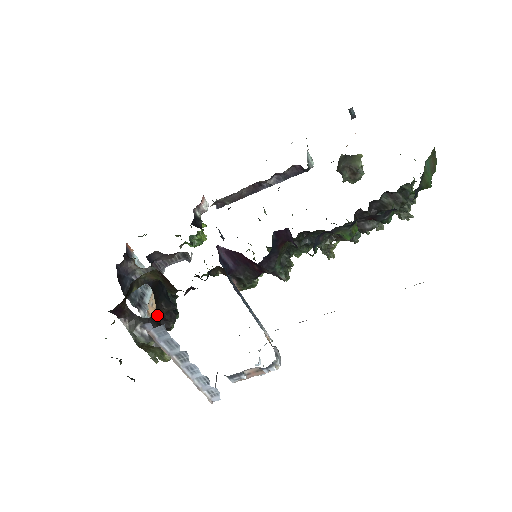
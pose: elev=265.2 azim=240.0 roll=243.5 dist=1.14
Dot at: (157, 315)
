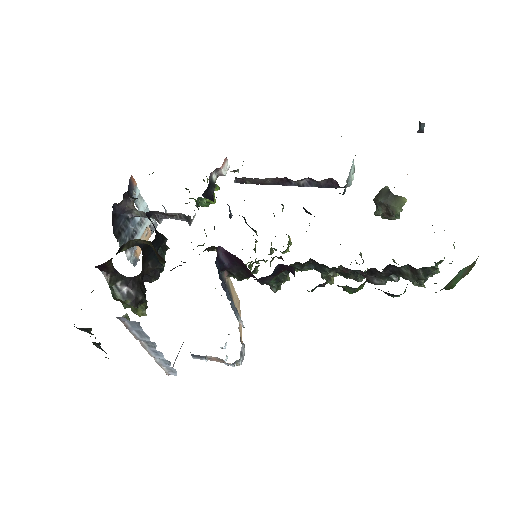
Dot at: (141, 273)
